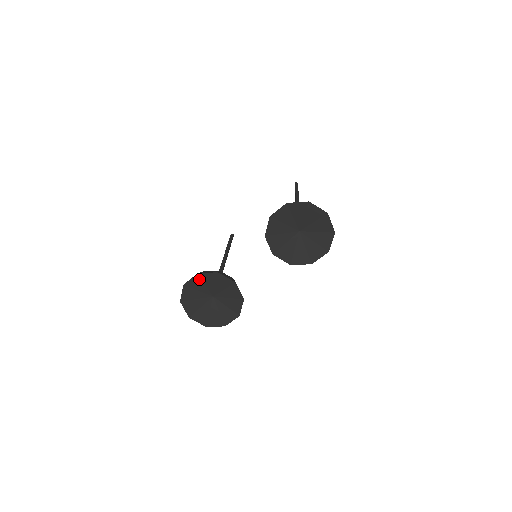
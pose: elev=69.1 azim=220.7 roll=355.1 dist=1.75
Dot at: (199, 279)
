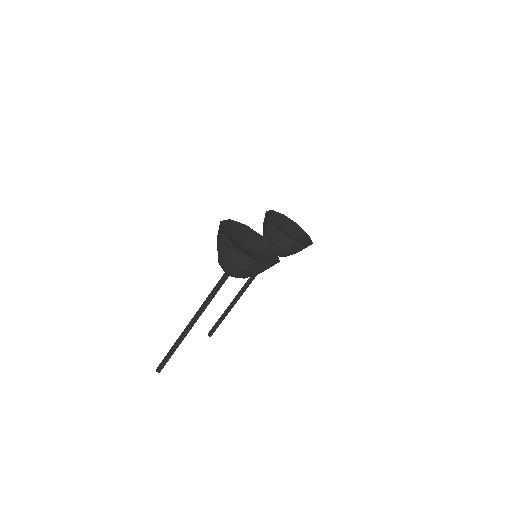
Dot at: (232, 225)
